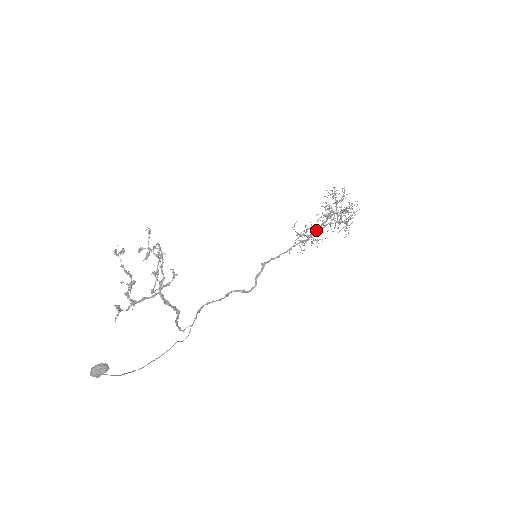
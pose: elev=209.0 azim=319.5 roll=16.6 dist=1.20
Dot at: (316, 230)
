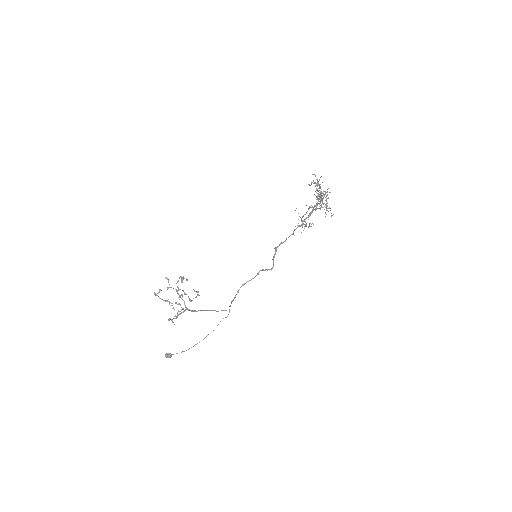
Dot at: occluded
